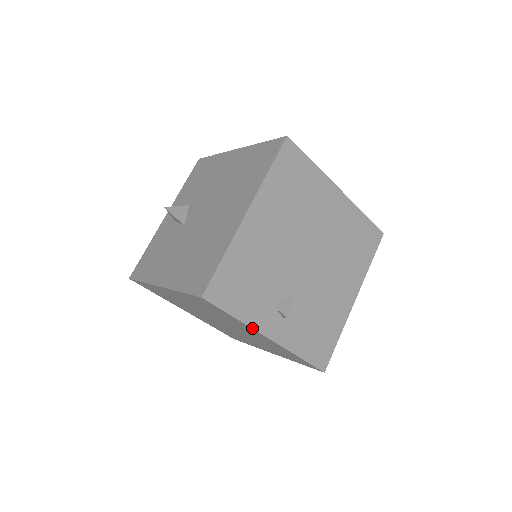
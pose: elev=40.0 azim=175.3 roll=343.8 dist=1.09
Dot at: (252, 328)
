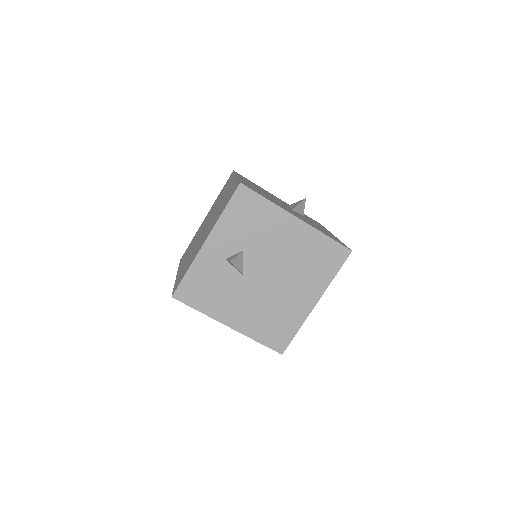
Dot at: occluded
